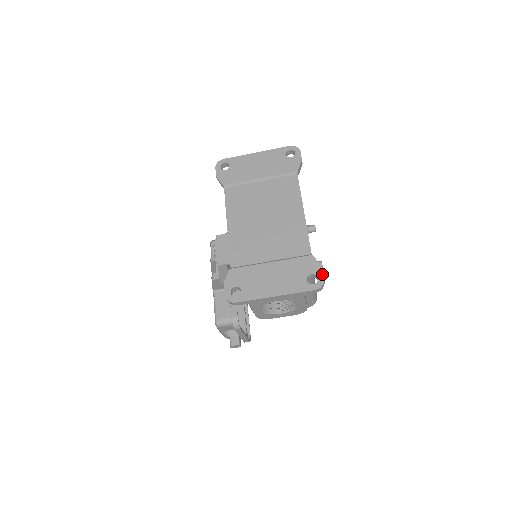
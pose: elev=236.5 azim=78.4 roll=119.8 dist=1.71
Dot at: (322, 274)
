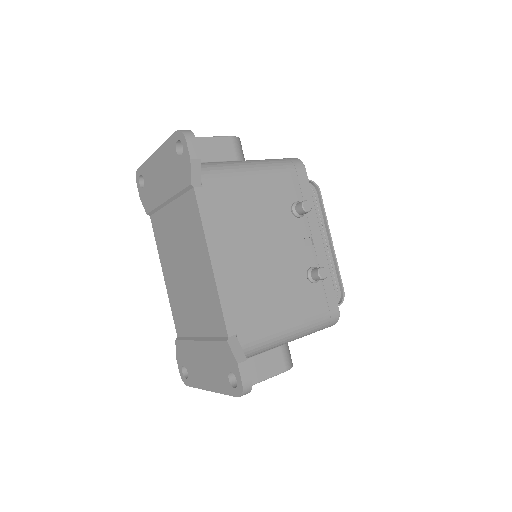
Dot at: (239, 376)
